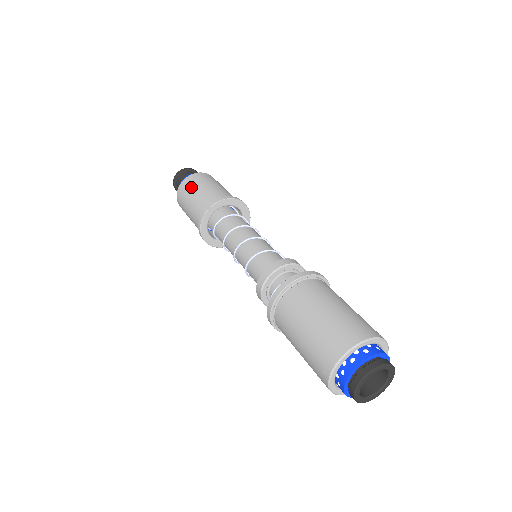
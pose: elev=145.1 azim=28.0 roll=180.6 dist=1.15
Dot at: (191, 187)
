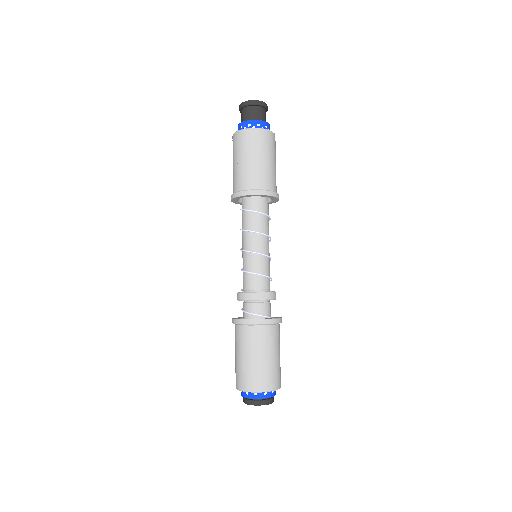
Dot at: (233, 153)
